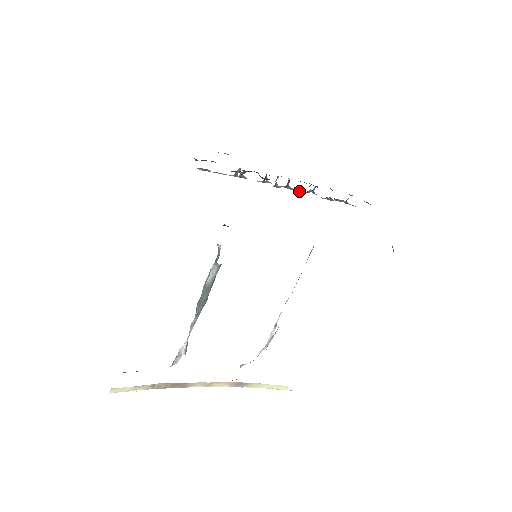
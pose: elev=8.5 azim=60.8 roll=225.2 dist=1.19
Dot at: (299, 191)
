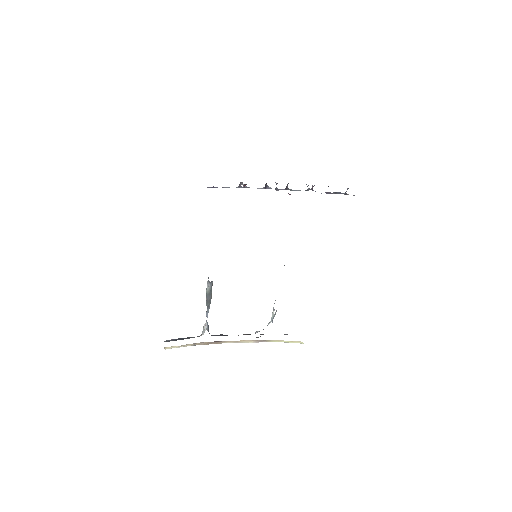
Dot at: occluded
